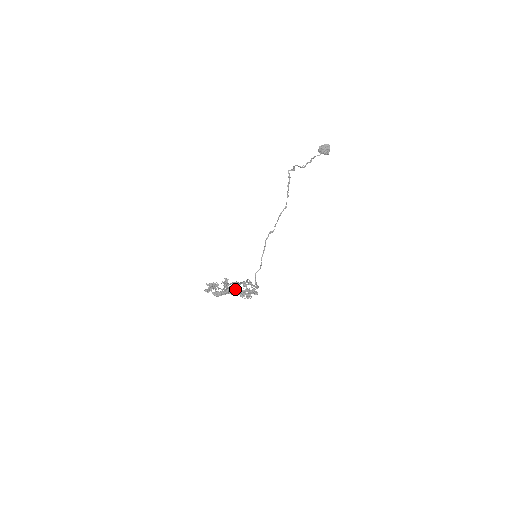
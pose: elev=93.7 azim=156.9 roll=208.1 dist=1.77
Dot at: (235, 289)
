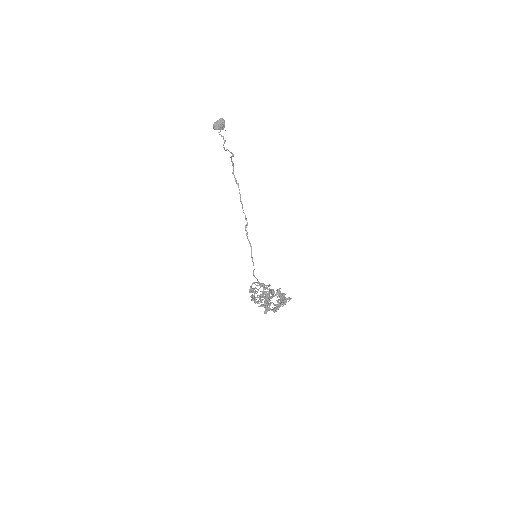
Dot at: (259, 298)
